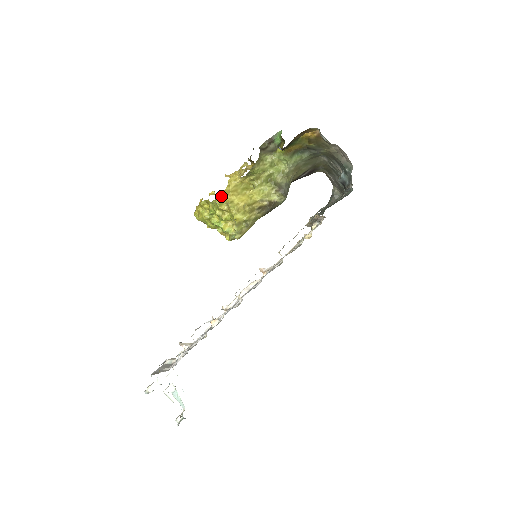
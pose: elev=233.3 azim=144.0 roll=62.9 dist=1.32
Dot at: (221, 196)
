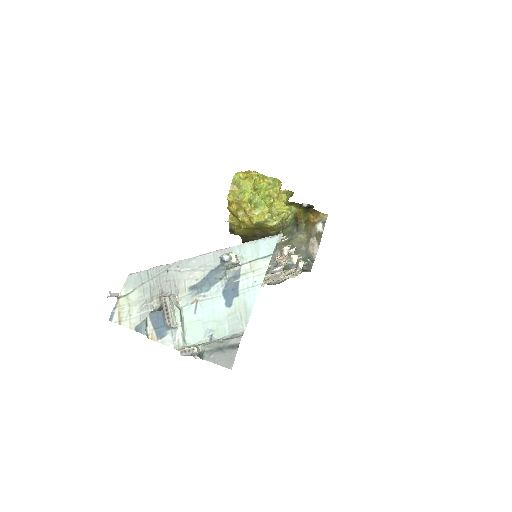
Dot at: (281, 185)
